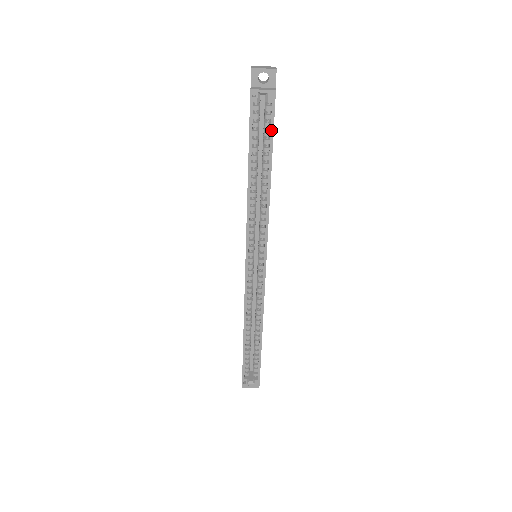
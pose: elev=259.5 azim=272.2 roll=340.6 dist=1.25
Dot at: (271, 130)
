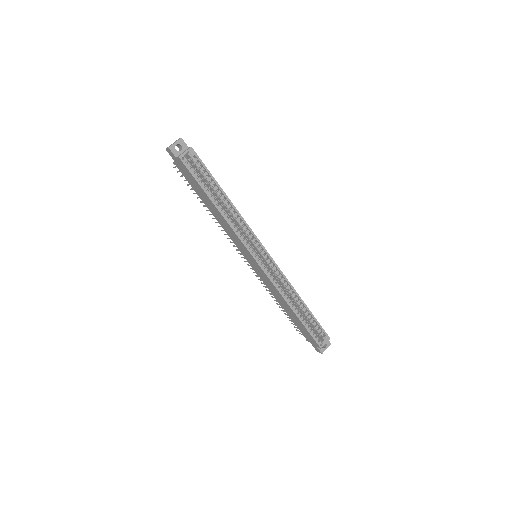
Dot at: (206, 170)
